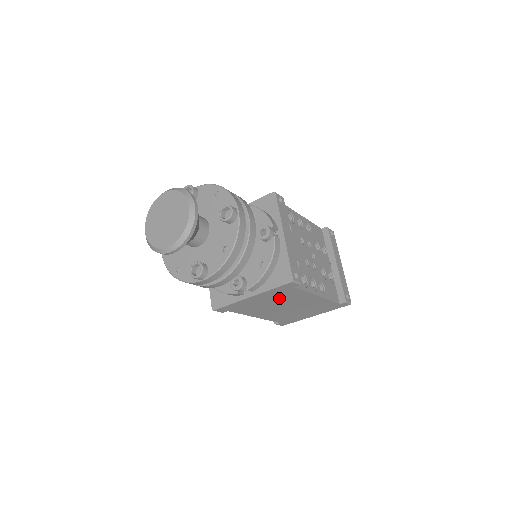
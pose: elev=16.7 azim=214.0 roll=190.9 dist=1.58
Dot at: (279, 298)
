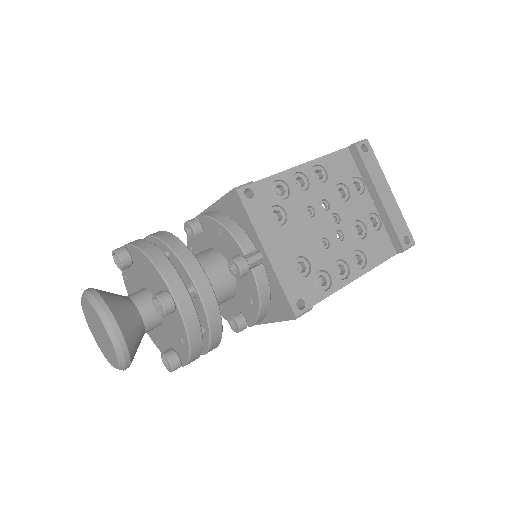
Dot at: occluded
